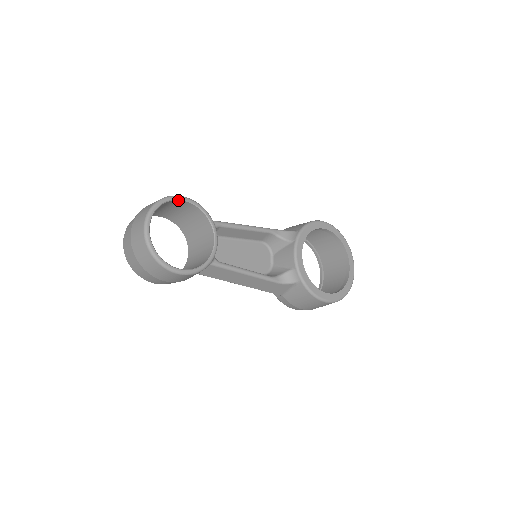
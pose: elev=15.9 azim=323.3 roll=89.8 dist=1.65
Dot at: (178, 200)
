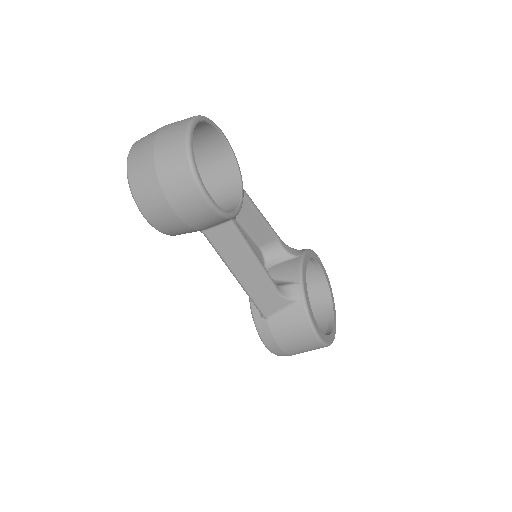
Dot at: (219, 133)
